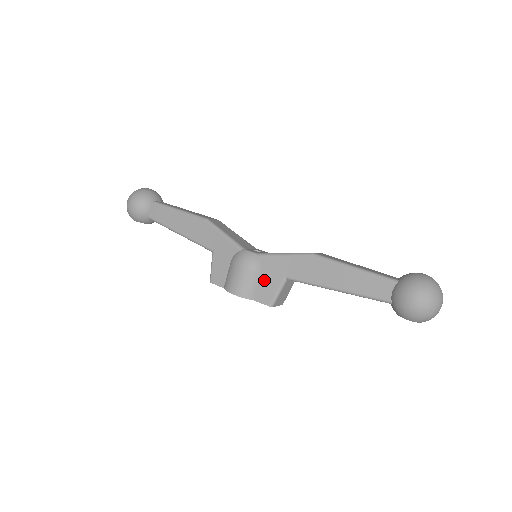
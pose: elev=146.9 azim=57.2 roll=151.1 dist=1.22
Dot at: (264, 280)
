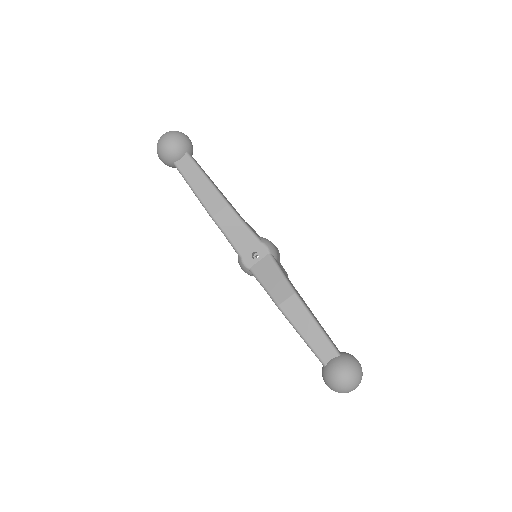
Dot at: occluded
